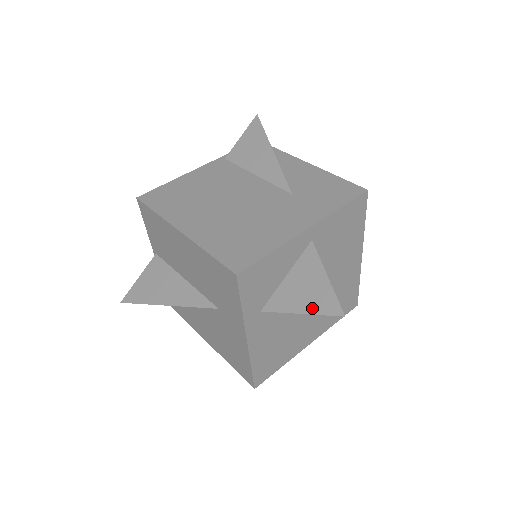
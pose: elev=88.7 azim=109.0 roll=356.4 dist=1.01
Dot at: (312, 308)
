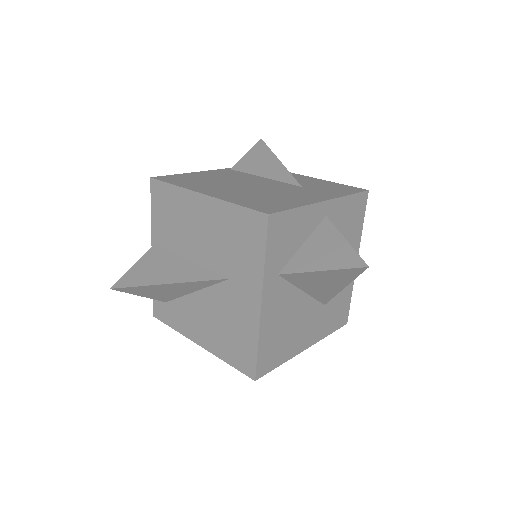
Dot at: (333, 265)
